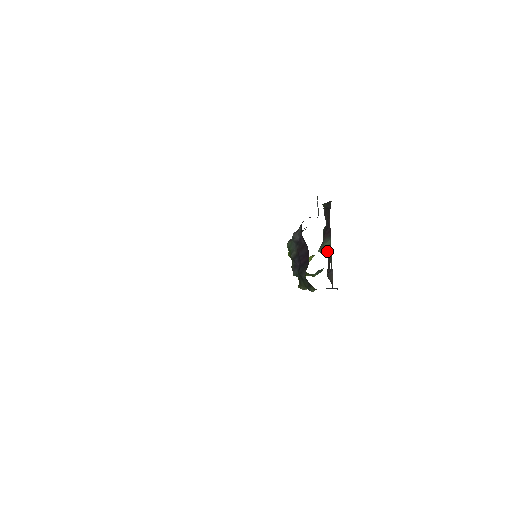
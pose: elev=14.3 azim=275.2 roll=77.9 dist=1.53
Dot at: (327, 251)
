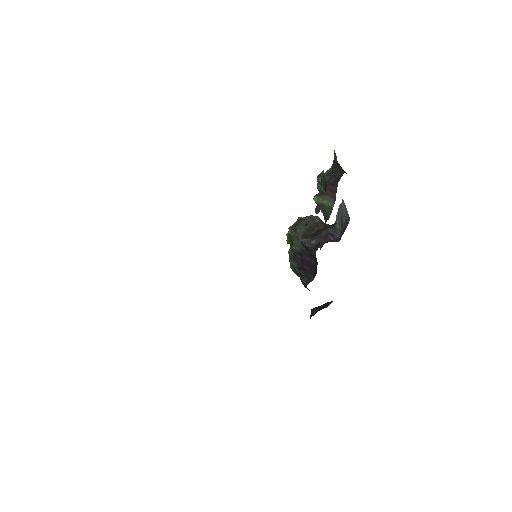
Dot at: (325, 210)
